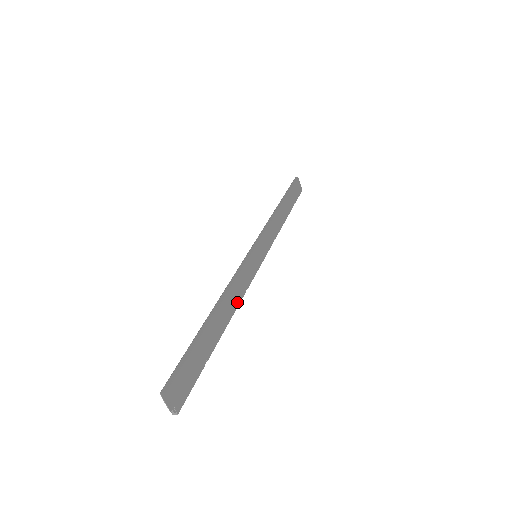
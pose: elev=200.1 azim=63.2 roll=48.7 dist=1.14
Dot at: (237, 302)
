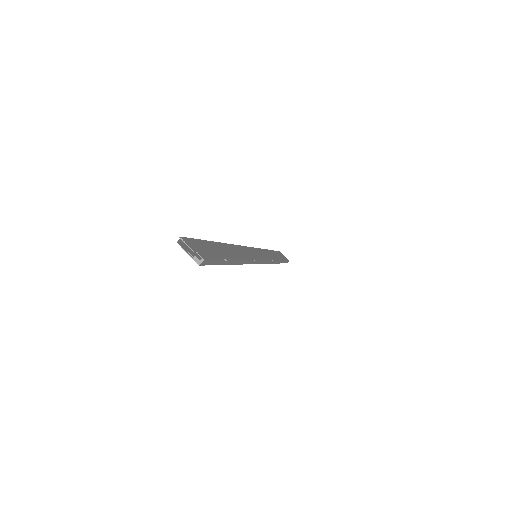
Dot at: (246, 258)
